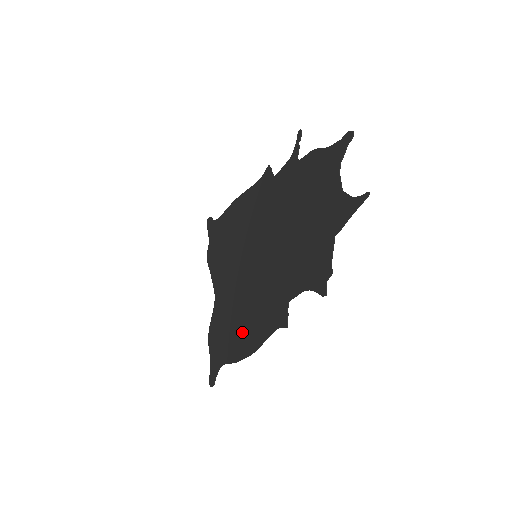
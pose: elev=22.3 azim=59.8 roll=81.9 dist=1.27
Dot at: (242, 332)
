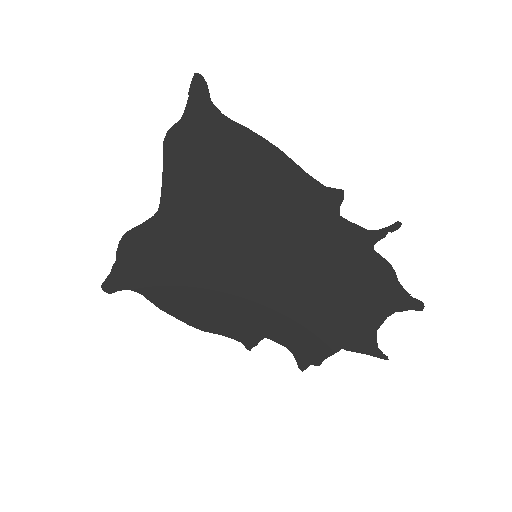
Dot at: (189, 298)
